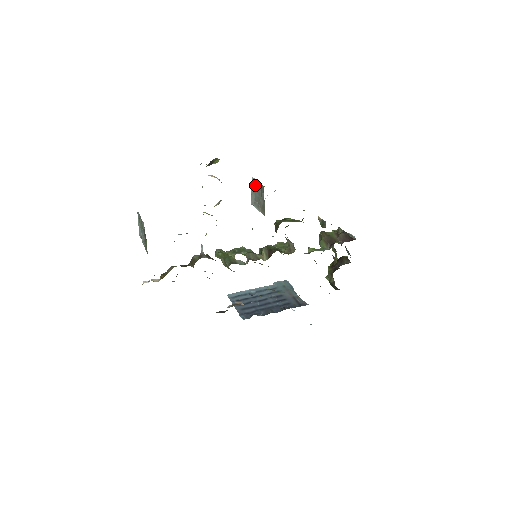
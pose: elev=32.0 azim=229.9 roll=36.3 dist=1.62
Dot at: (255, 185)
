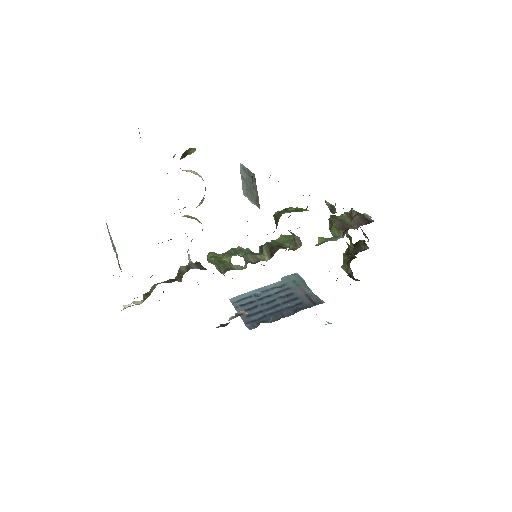
Dot at: (245, 172)
